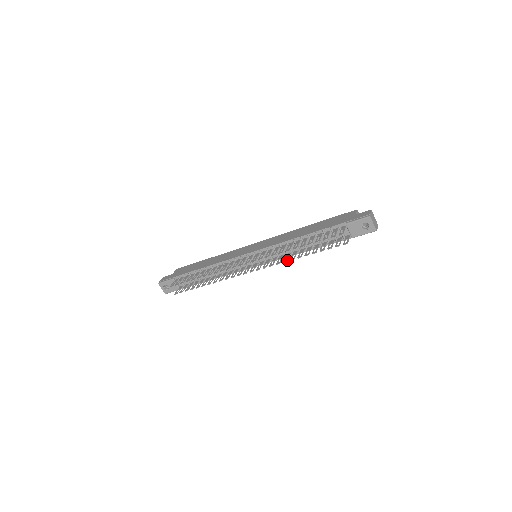
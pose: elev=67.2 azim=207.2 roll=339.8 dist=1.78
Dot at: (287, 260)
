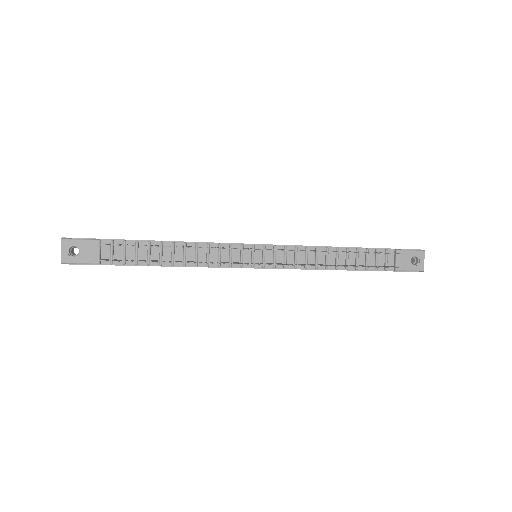
Dot at: (321, 265)
